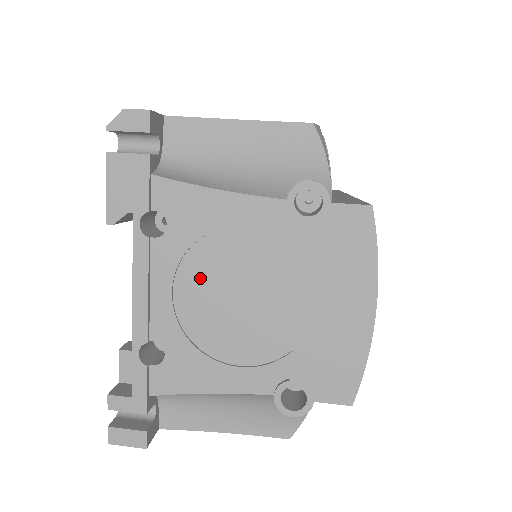
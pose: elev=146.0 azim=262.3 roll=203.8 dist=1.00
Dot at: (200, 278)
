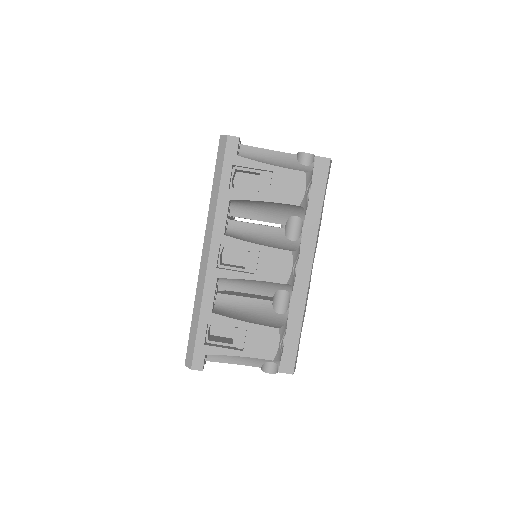
Dot at: occluded
